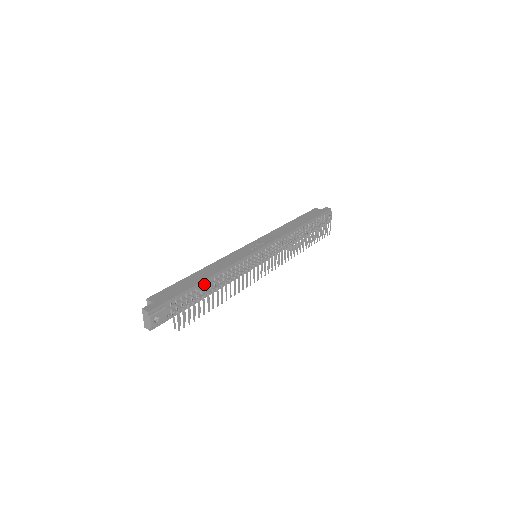
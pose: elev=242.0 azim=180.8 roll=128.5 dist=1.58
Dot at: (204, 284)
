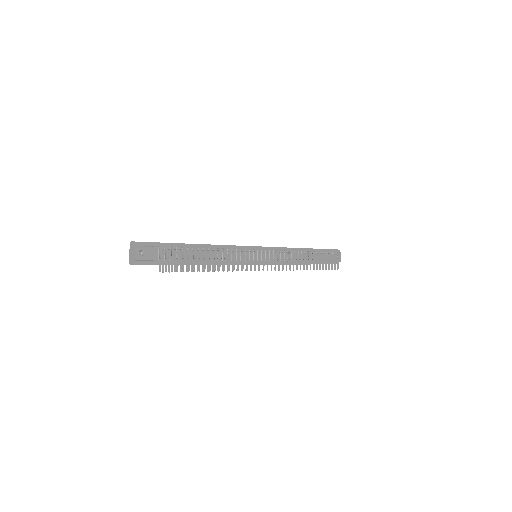
Dot at: (197, 249)
